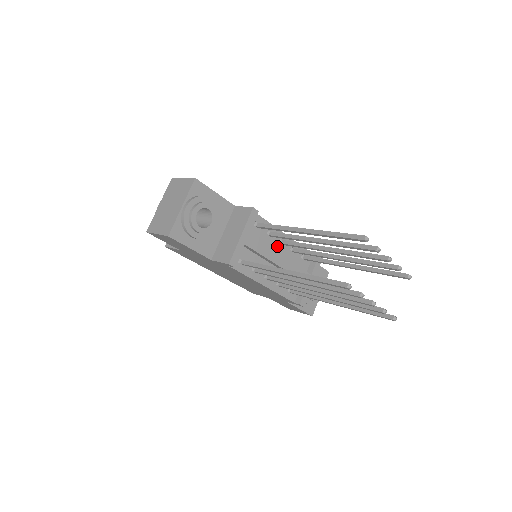
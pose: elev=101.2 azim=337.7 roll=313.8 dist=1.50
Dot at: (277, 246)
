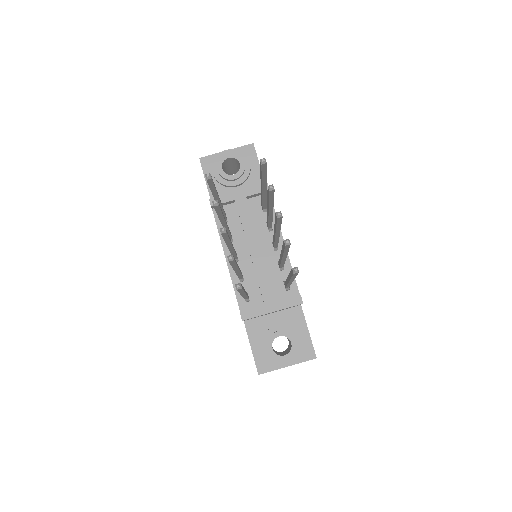
Dot at: (268, 243)
